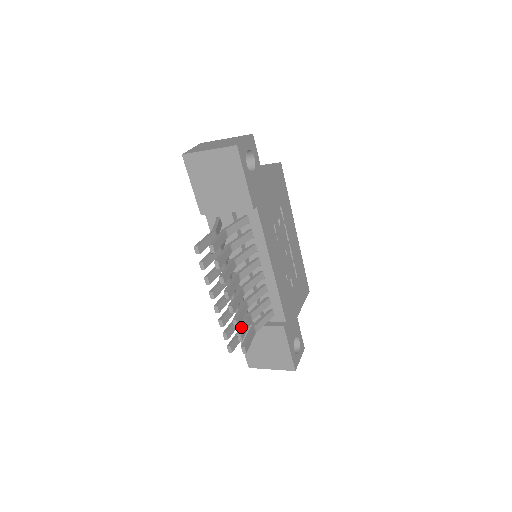
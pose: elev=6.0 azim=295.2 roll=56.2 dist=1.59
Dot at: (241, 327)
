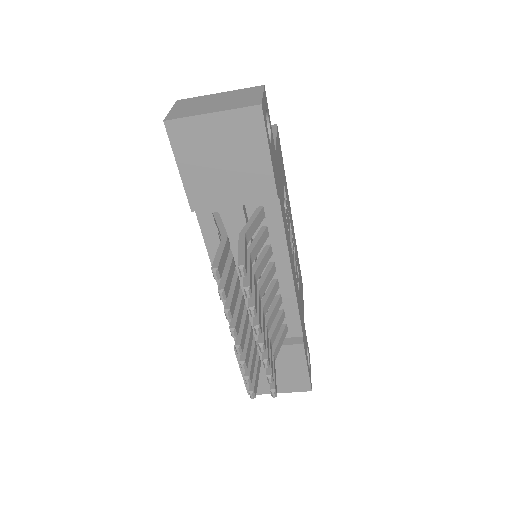
Dot at: occluded
